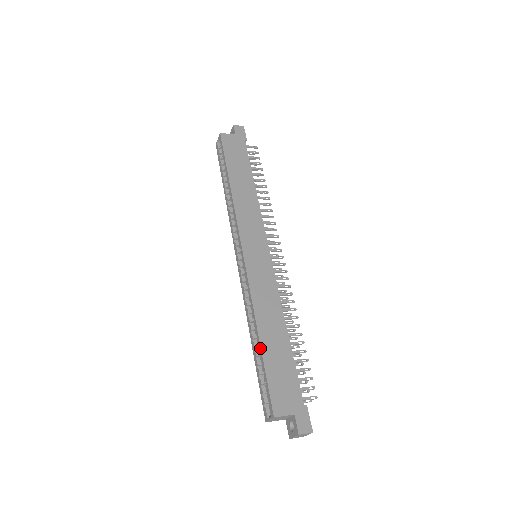
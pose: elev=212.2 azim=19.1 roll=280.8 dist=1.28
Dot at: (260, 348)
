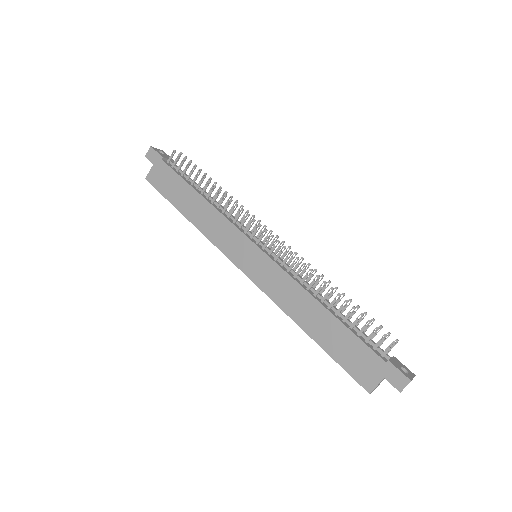
Dot at: (317, 343)
